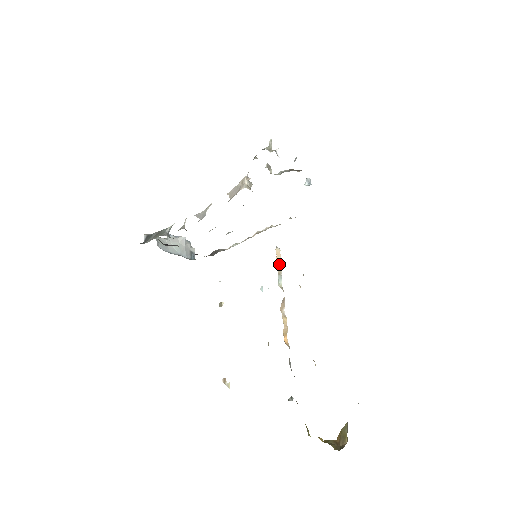
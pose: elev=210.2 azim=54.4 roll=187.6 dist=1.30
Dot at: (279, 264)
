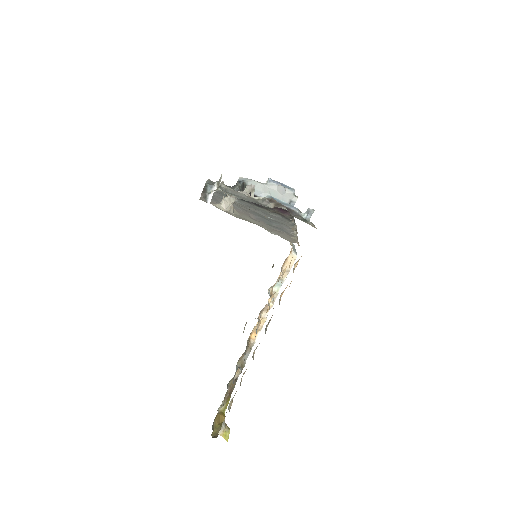
Dot at: (288, 270)
